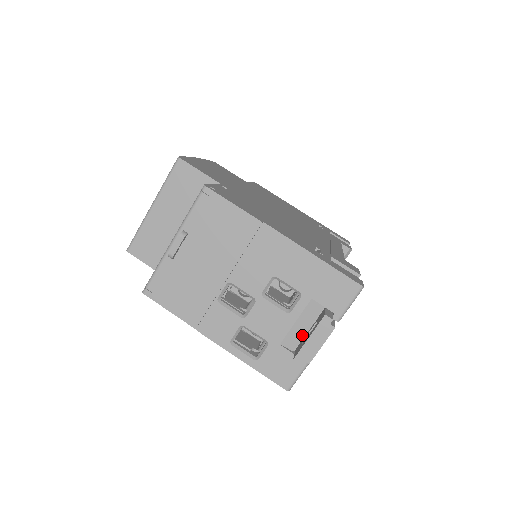
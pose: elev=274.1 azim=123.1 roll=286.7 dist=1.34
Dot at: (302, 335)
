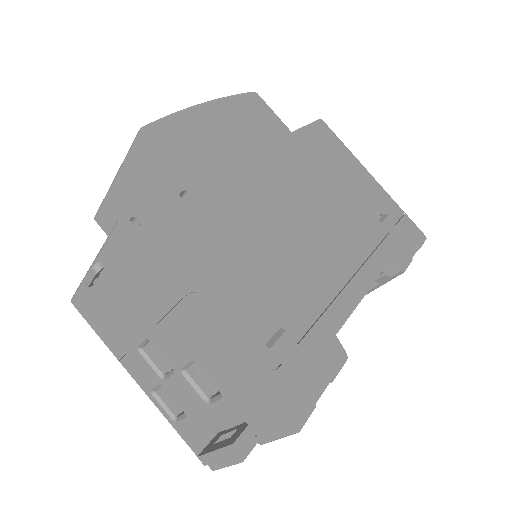
Dot at: (223, 428)
